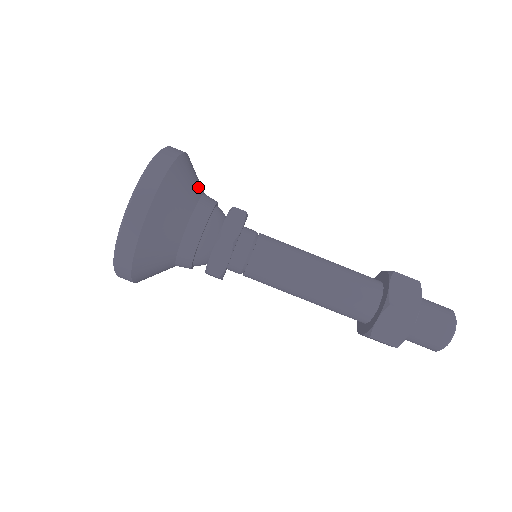
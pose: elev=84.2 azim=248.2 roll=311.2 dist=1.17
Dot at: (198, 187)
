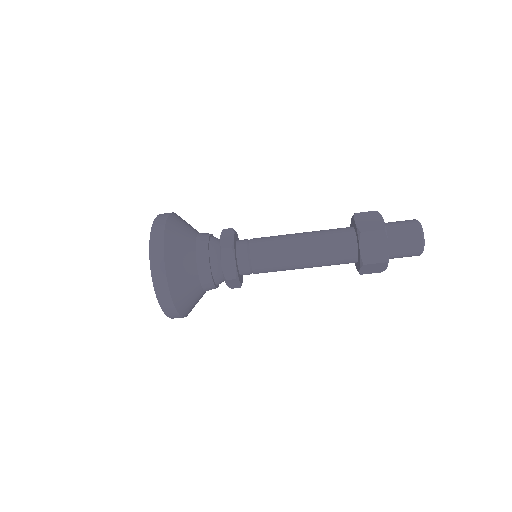
Dot at: (193, 229)
